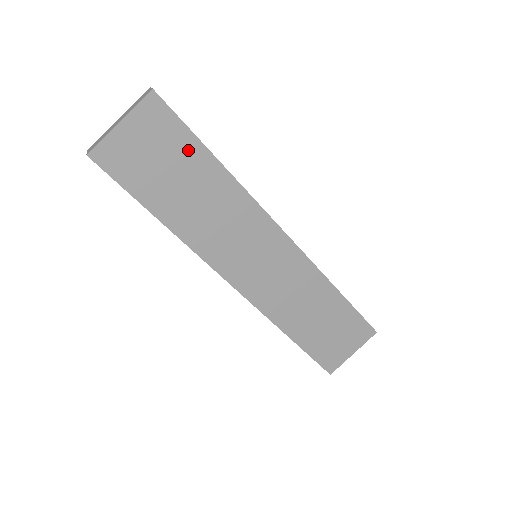
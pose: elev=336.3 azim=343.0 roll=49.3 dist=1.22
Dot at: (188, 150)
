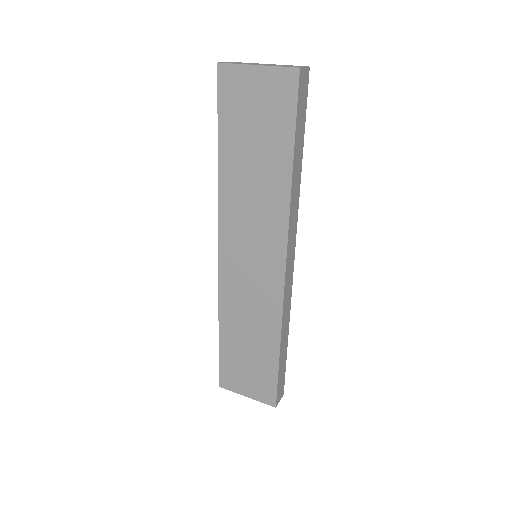
Dot at: (281, 135)
